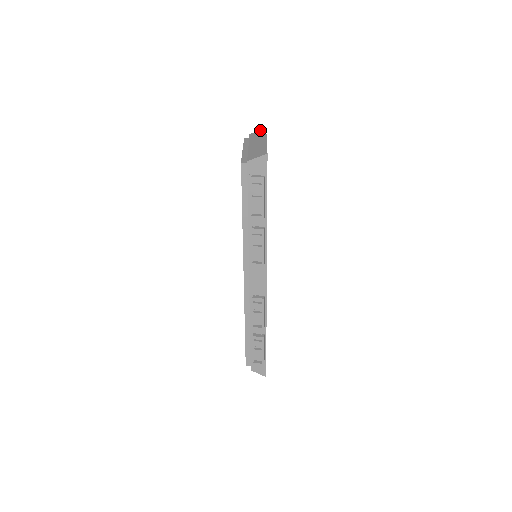
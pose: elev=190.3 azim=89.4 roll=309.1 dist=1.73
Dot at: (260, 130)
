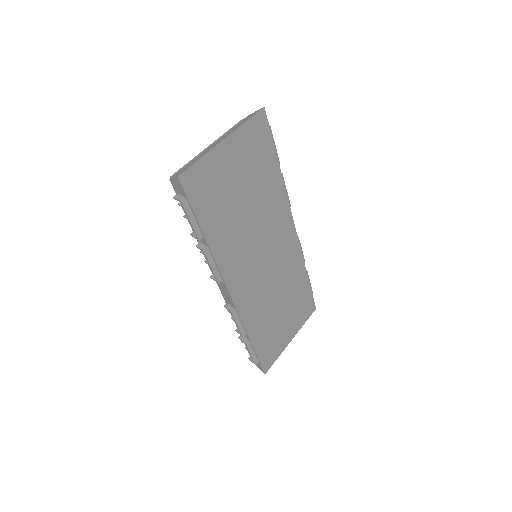
Dot at: (254, 113)
